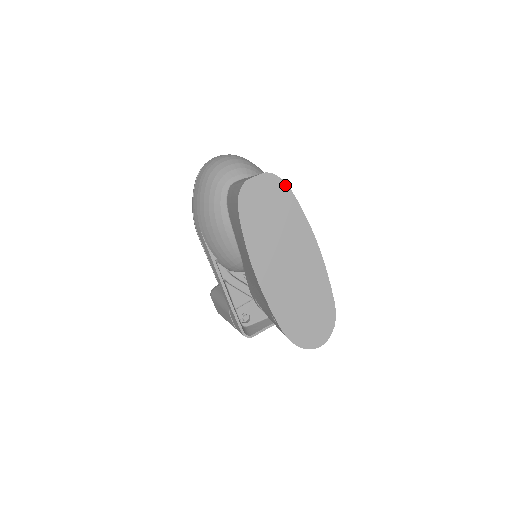
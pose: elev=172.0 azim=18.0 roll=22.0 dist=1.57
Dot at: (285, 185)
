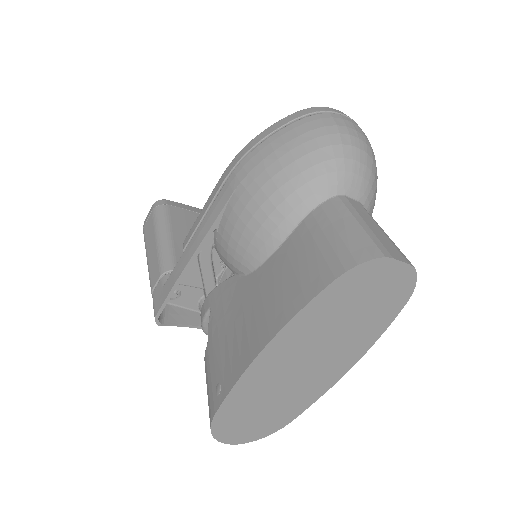
Dot at: (408, 295)
